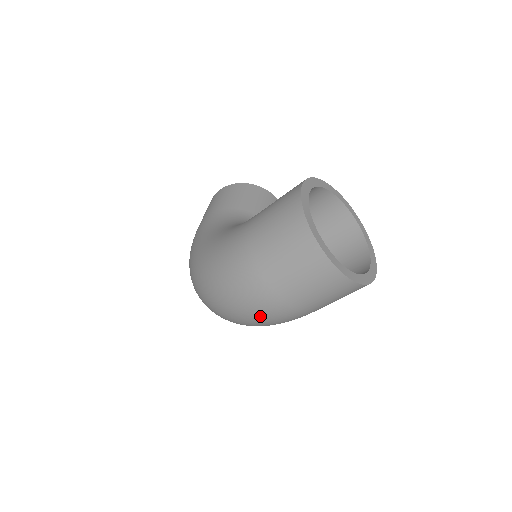
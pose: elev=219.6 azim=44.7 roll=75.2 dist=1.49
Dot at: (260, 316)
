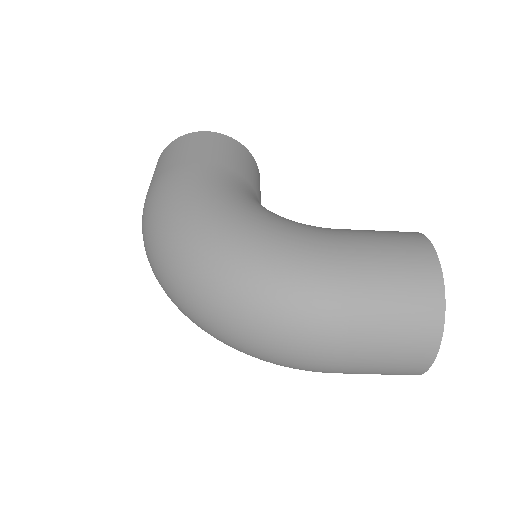
Dot at: (291, 357)
